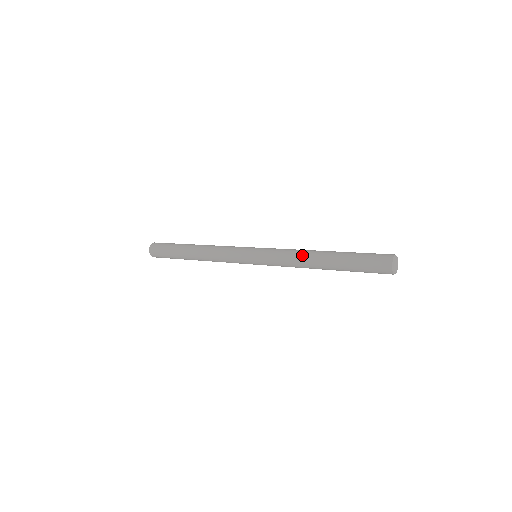
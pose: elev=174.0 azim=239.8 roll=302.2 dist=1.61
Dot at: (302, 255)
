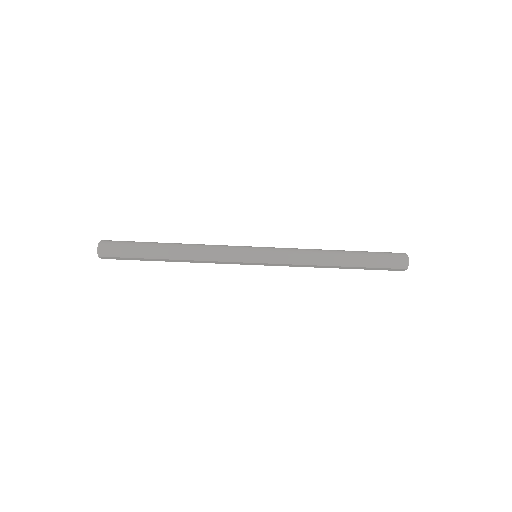
Dot at: (315, 249)
